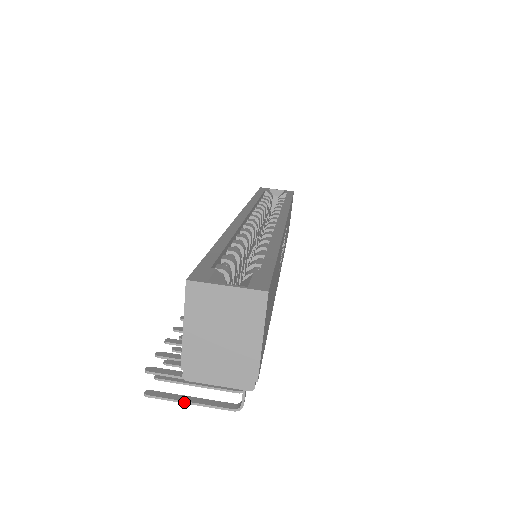
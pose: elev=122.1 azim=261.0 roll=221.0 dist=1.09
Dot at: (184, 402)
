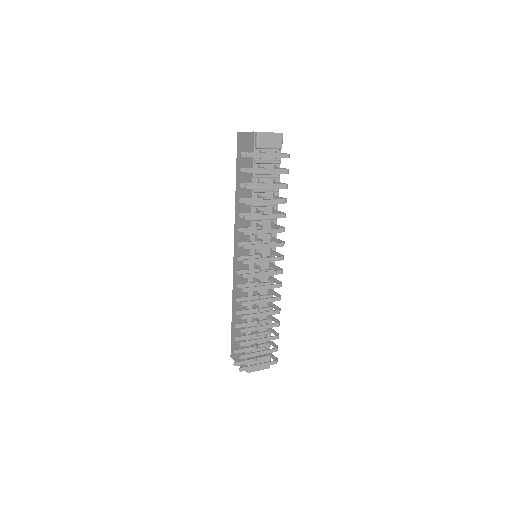
Dot at: (266, 153)
